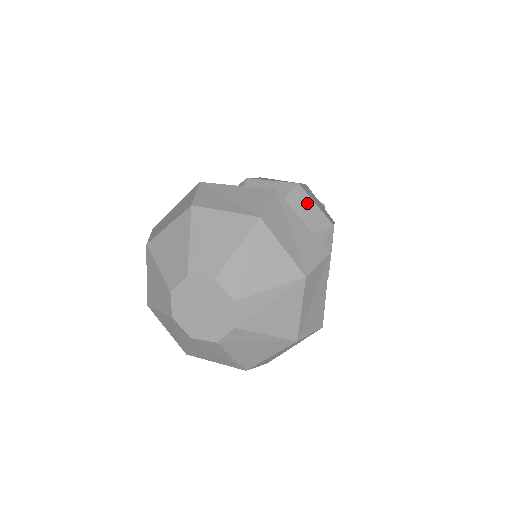
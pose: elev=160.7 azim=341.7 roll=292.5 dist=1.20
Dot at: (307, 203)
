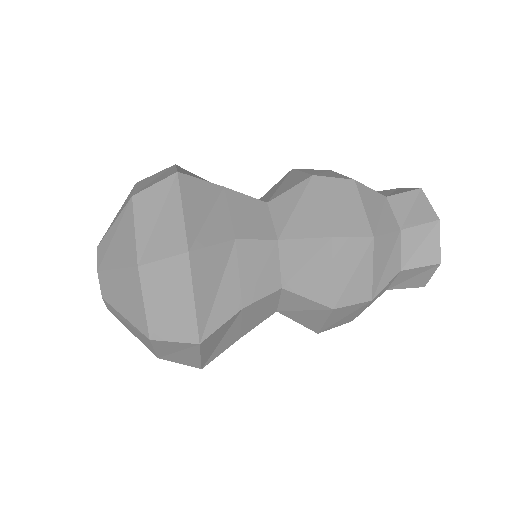
Dot at: (309, 201)
